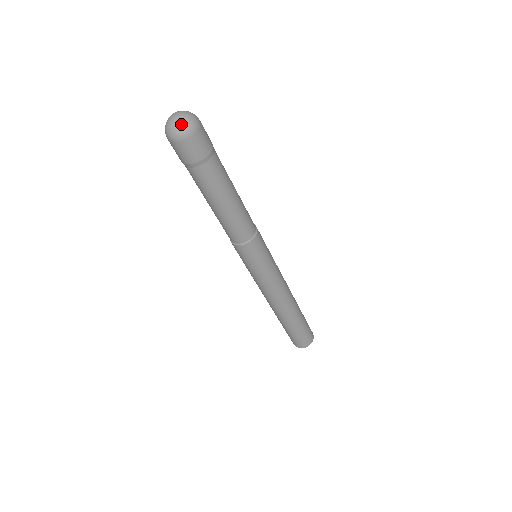
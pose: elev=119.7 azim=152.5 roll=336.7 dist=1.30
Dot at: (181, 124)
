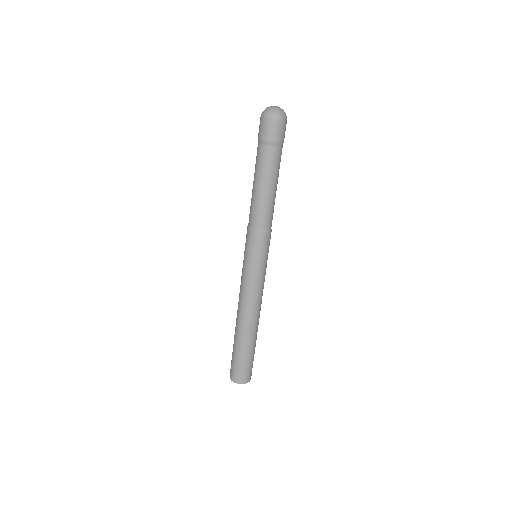
Dot at: (274, 110)
